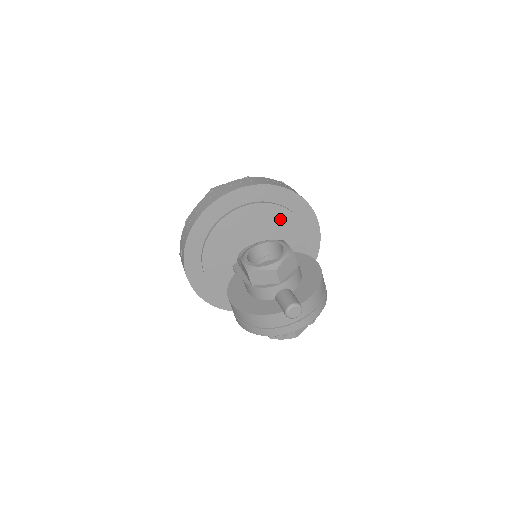
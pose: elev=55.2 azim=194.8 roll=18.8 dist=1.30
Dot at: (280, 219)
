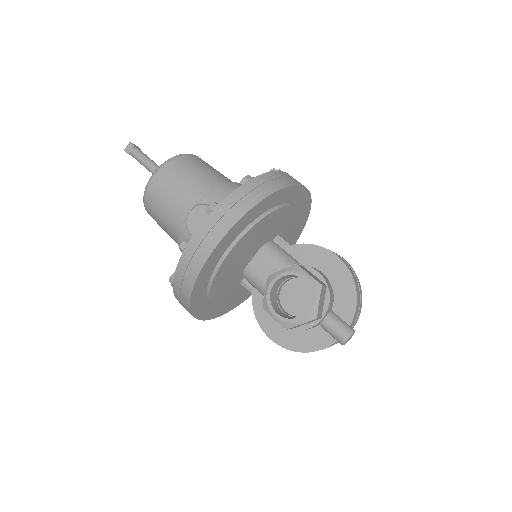
Dot at: (270, 222)
